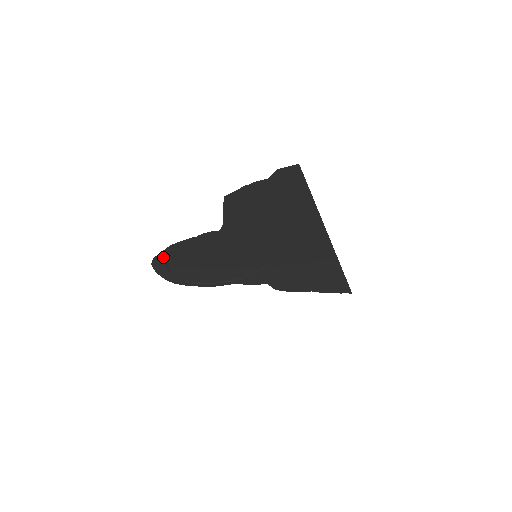
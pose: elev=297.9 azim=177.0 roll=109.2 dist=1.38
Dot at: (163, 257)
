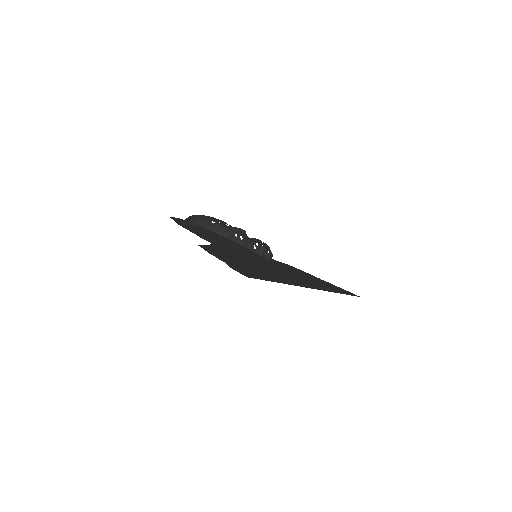
Dot at: (178, 221)
